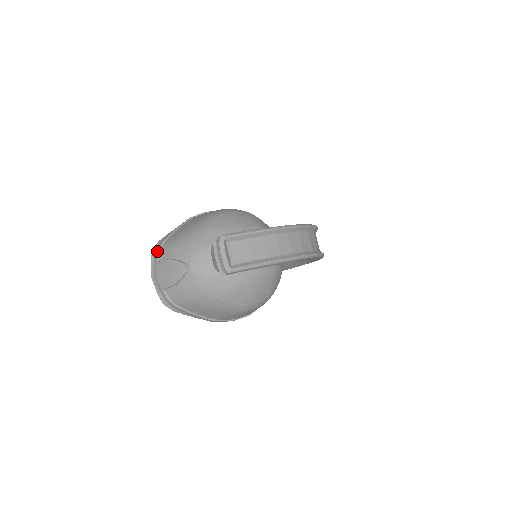
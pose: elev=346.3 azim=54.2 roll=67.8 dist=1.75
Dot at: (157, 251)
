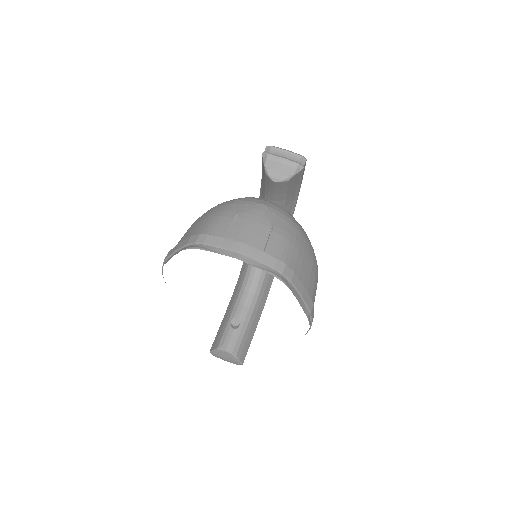
Dot at: (204, 236)
